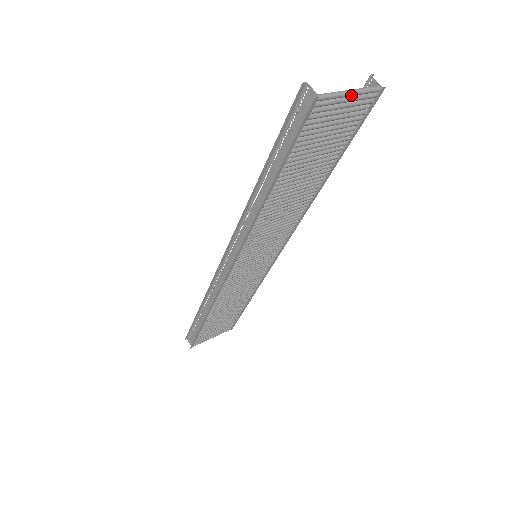
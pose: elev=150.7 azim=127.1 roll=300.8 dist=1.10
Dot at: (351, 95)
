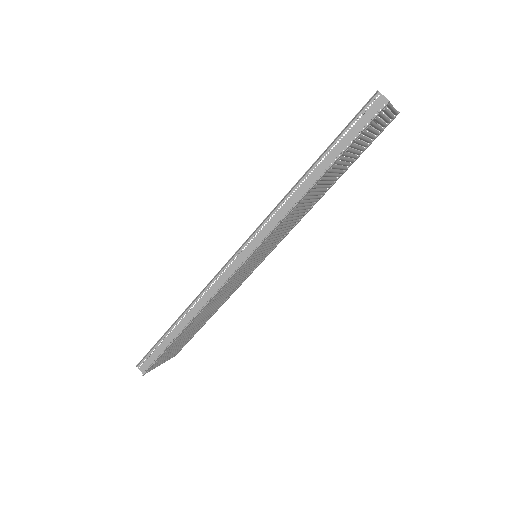
Dot at: (393, 110)
